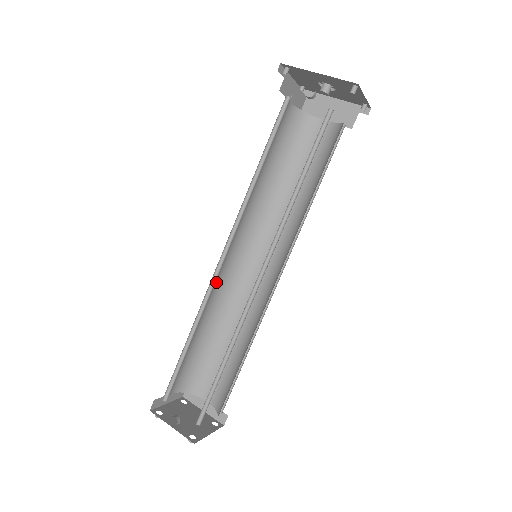
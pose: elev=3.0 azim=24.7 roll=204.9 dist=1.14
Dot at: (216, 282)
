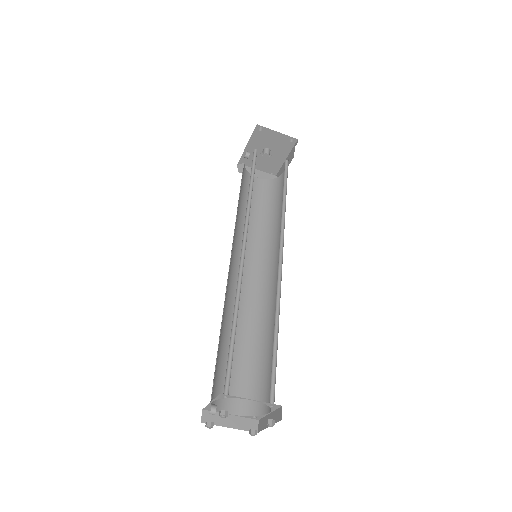
Dot at: (242, 298)
